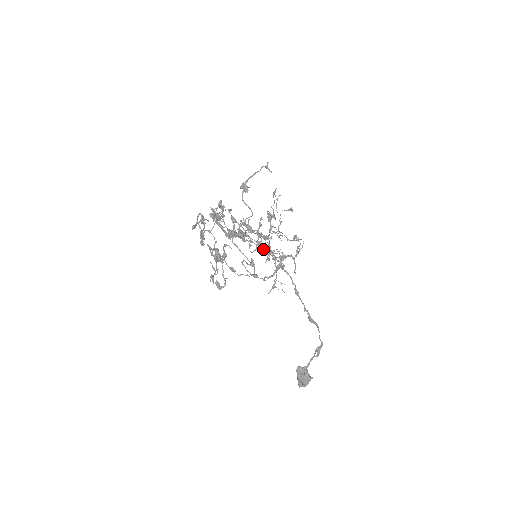
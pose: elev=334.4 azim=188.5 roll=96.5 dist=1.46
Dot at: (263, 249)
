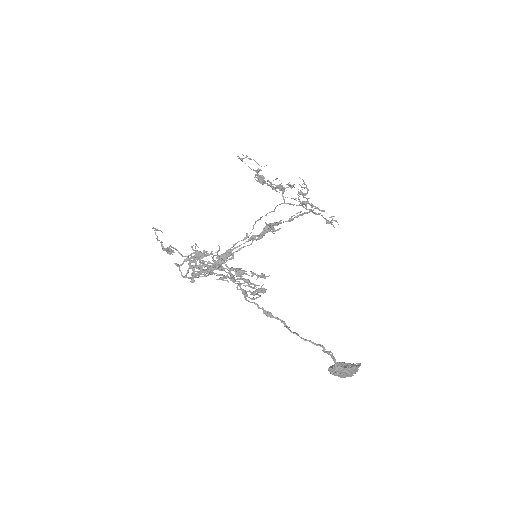
Dot at: (231, 278)
